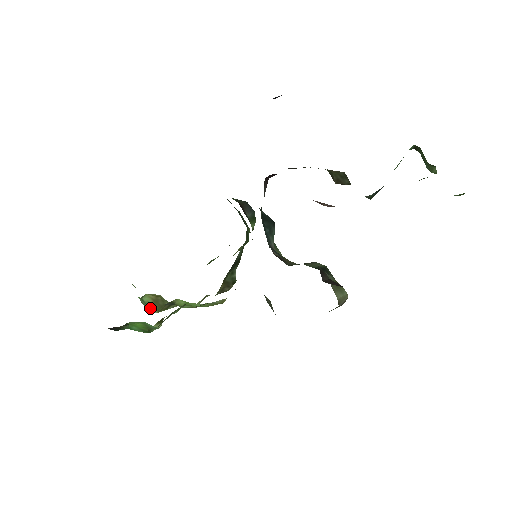
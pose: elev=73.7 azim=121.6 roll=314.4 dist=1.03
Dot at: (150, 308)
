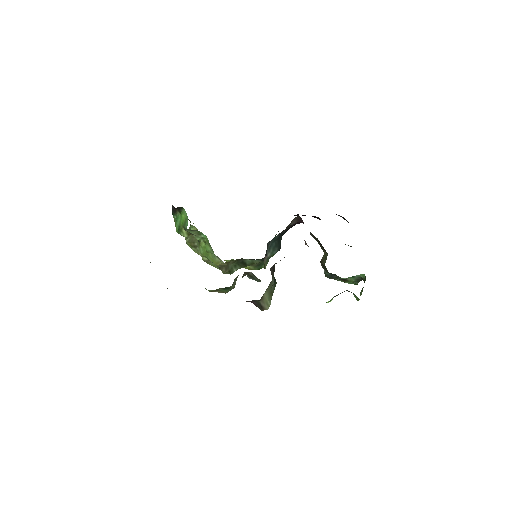
Dot at: occluded
